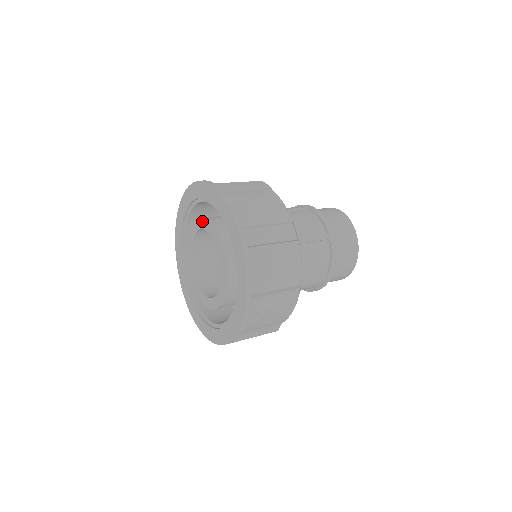
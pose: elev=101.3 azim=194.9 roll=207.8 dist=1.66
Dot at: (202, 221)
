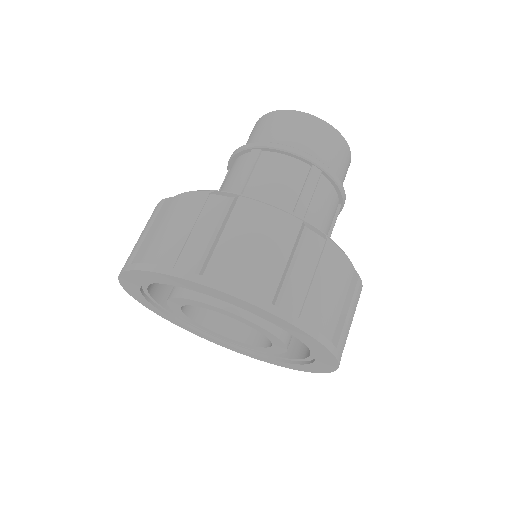
Dot at: (186, 301)
